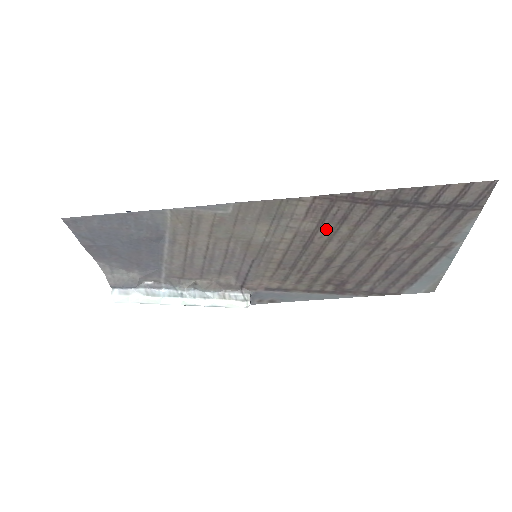
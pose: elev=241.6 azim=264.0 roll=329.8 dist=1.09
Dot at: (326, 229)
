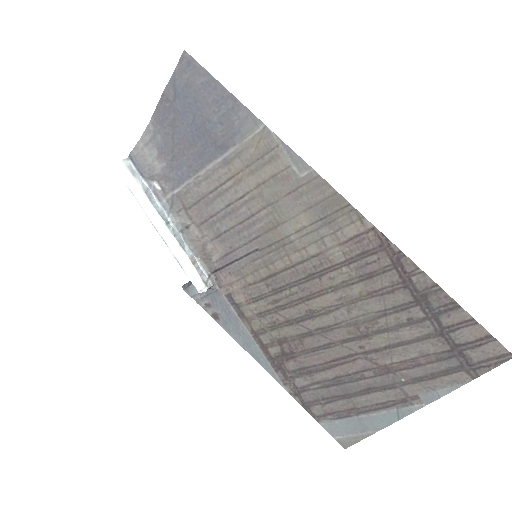
Dot at: (345, 273)
